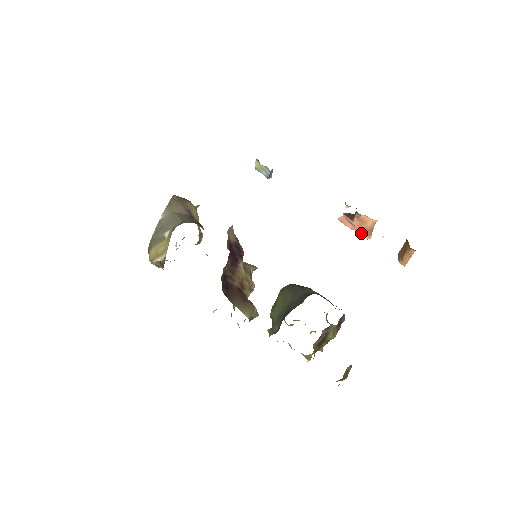
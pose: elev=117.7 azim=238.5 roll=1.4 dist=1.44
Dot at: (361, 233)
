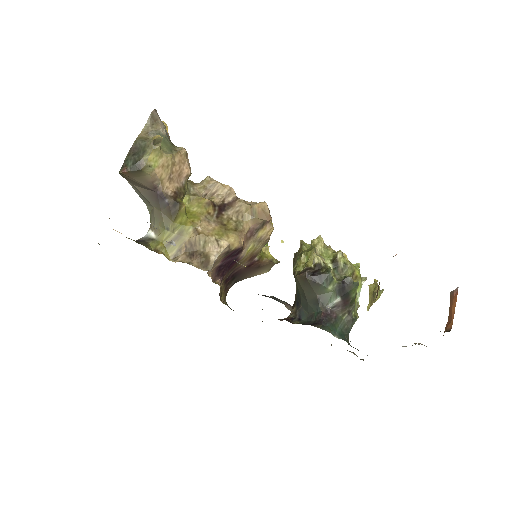
Dot at: occluded
